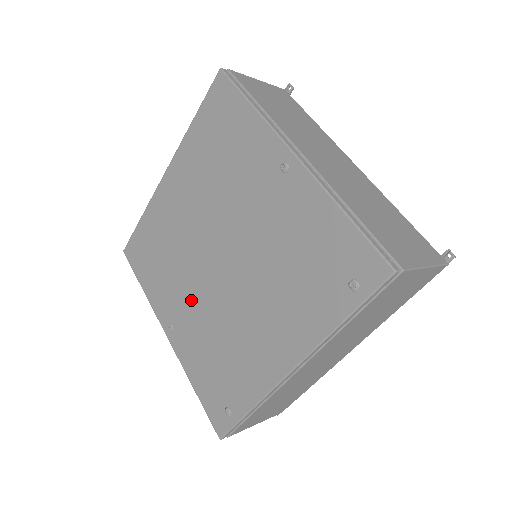
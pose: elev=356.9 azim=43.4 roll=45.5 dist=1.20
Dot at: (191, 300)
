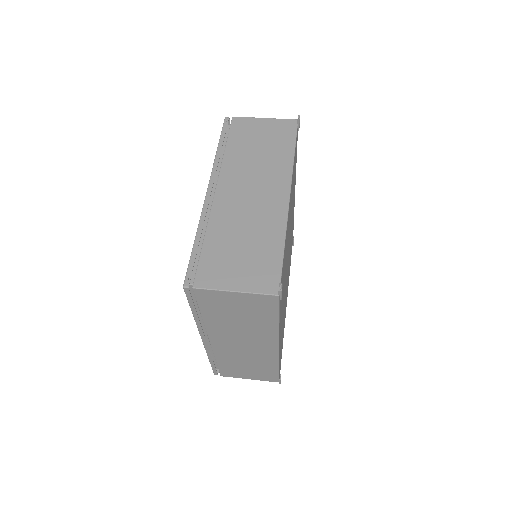
Dot at: occluded
